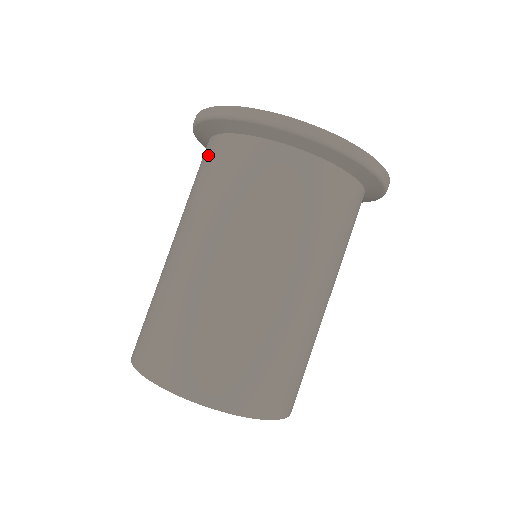
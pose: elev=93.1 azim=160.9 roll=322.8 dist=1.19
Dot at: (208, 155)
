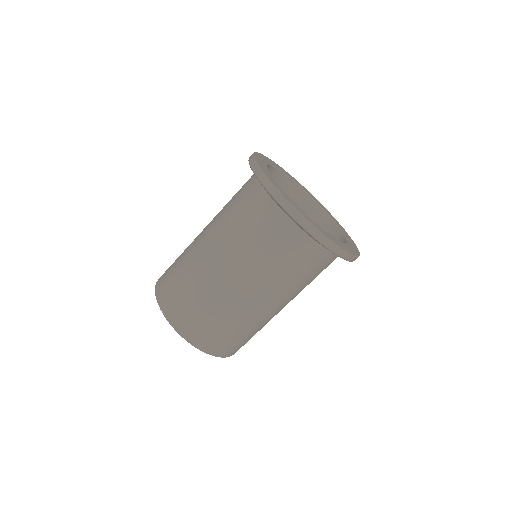
Dot at: (293, 243)
